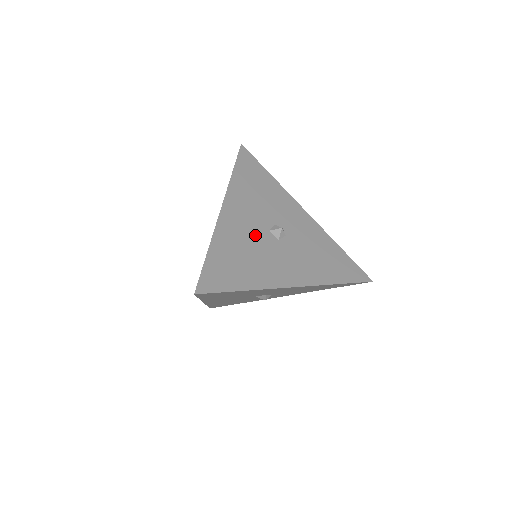
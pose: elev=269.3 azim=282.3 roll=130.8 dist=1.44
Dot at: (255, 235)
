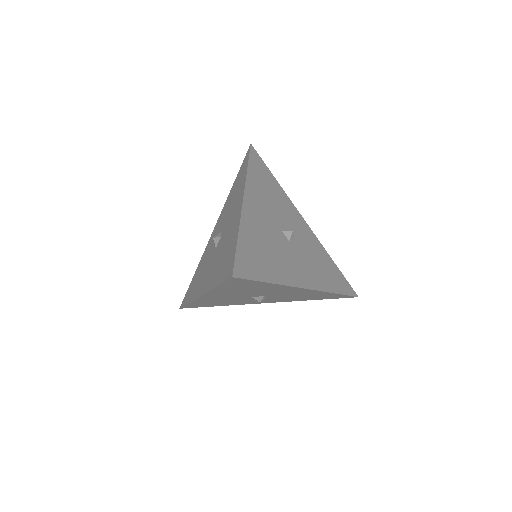
Dot at: (272, 232)
